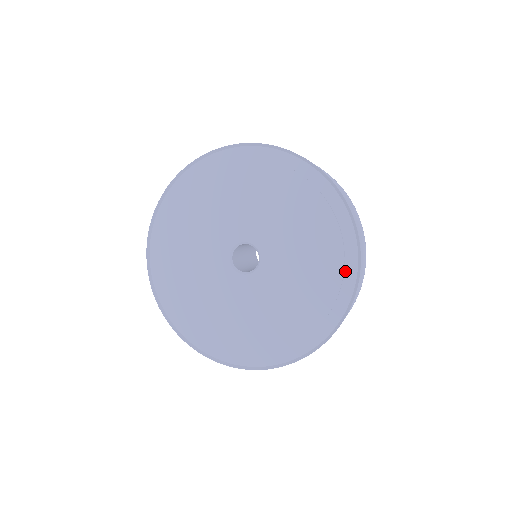
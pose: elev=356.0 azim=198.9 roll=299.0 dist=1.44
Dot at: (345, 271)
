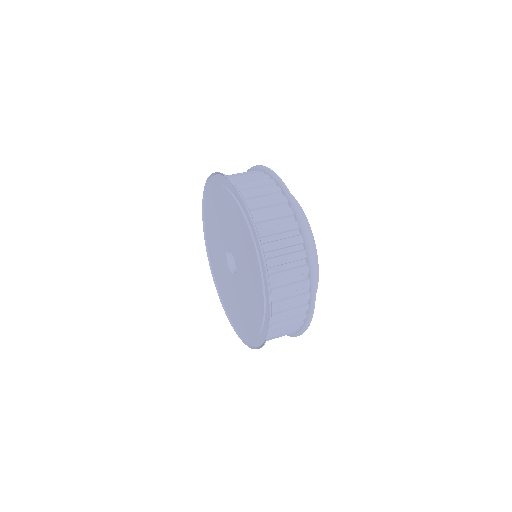
Dot at: (262, 269)
